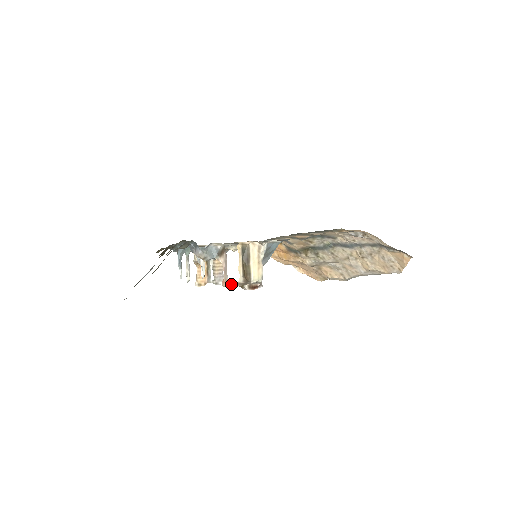
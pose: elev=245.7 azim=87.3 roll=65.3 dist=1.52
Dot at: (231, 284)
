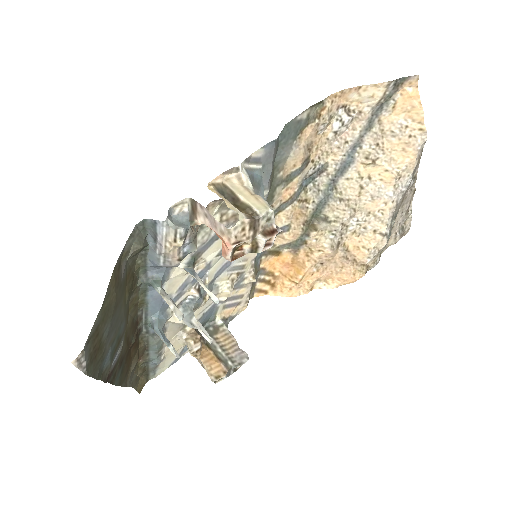
Dot at: (233, 230)
